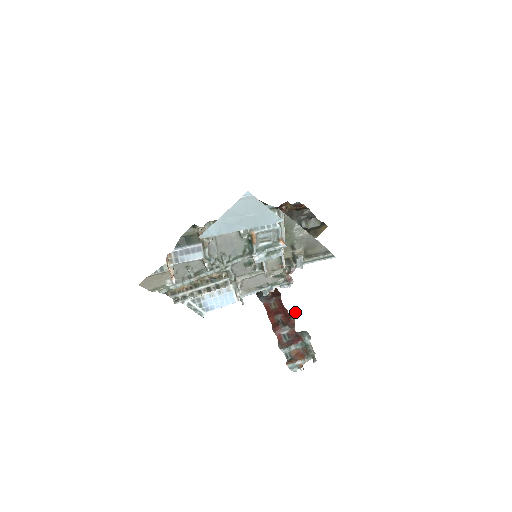
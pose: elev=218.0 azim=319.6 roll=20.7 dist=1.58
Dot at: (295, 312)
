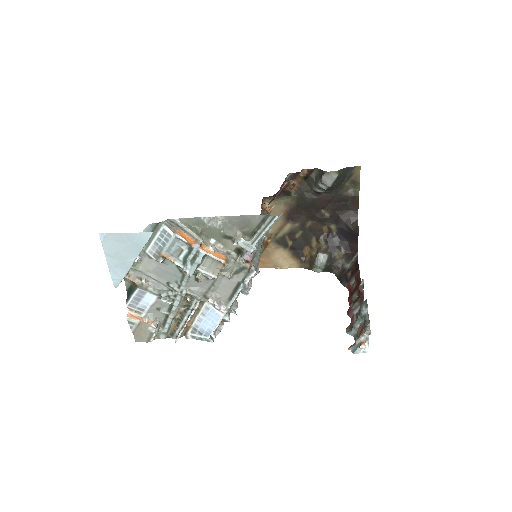
Dot at: (361, 282)
